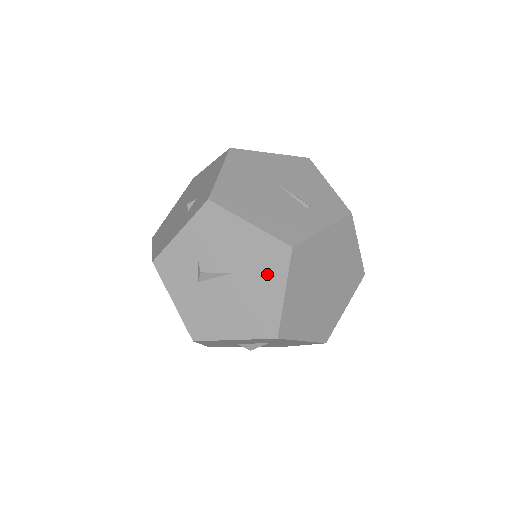
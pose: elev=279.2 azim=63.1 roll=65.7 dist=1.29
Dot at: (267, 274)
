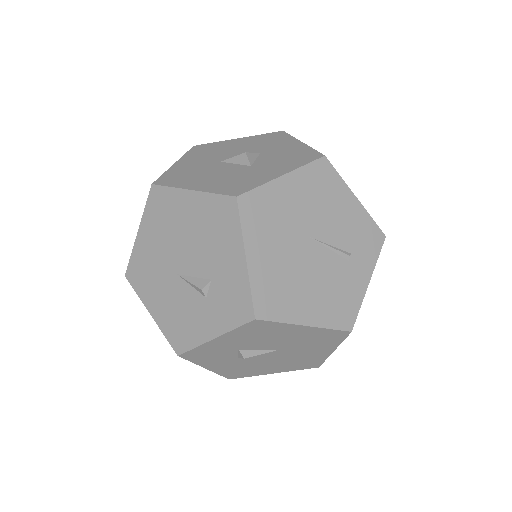
Dot at: (318, 346)
